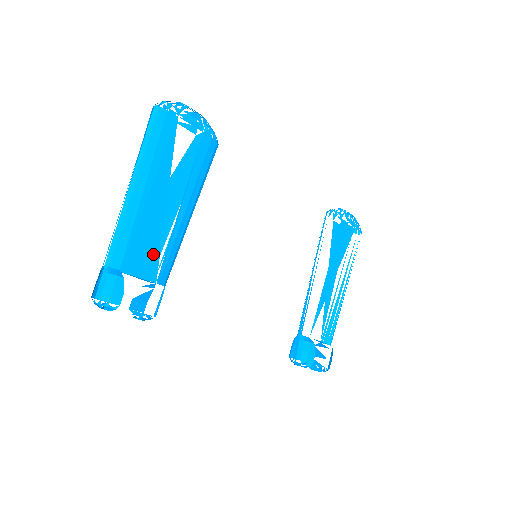
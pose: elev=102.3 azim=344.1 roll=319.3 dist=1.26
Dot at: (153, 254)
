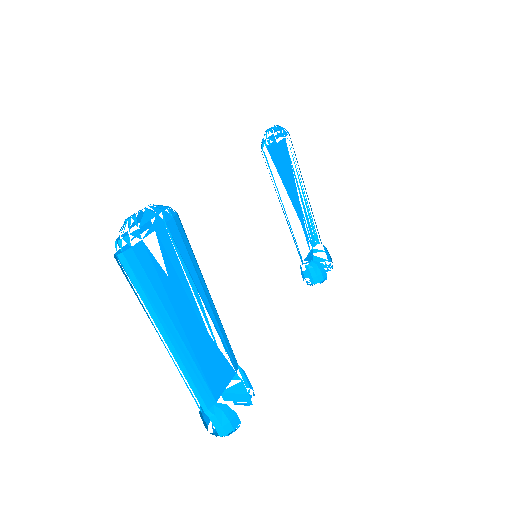
Dot at: (220, 361)
